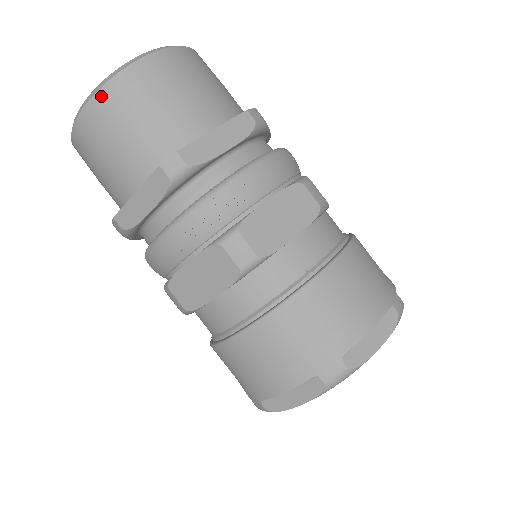
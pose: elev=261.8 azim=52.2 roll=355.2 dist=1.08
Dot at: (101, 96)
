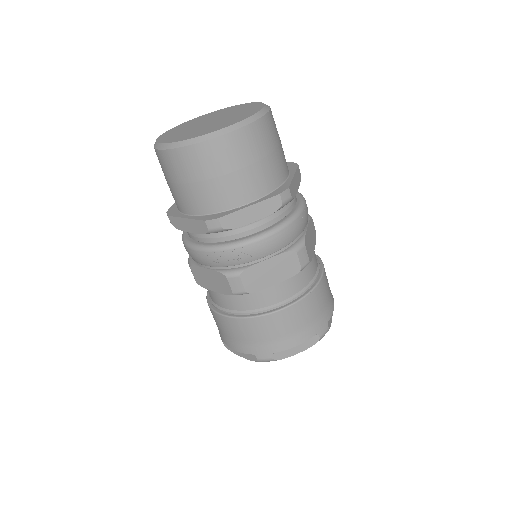
Dot at: (181, 152)
